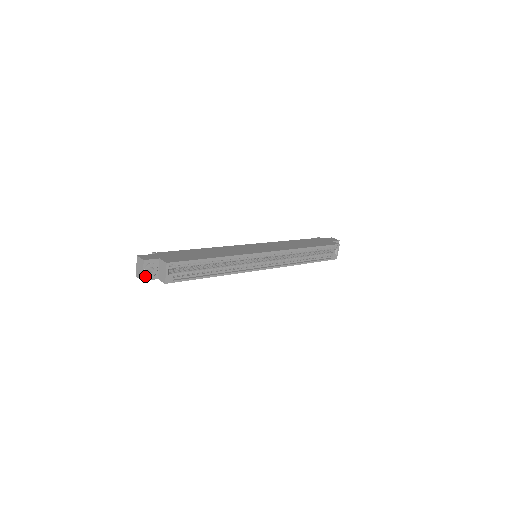
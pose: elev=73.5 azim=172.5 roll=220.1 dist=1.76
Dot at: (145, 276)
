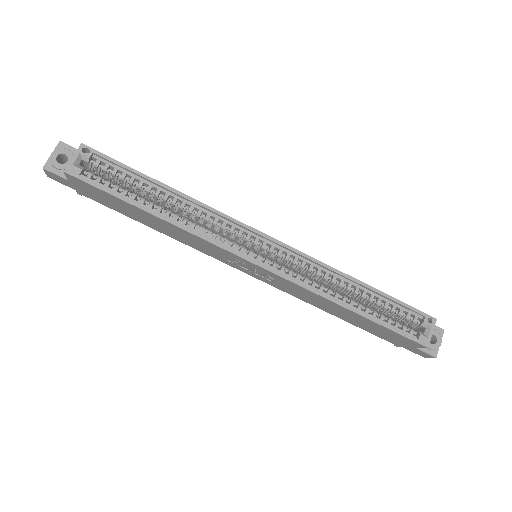
Dot at: (50, 164)
